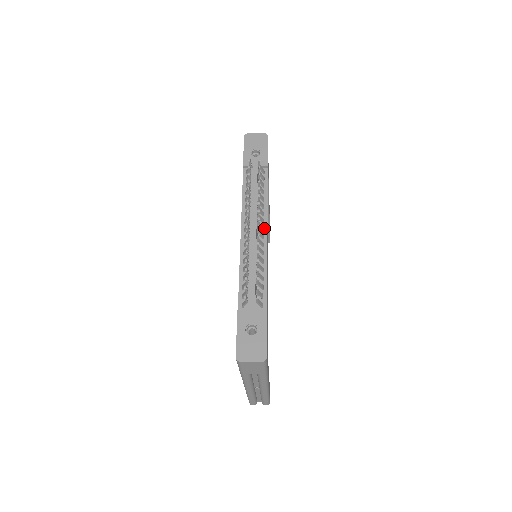
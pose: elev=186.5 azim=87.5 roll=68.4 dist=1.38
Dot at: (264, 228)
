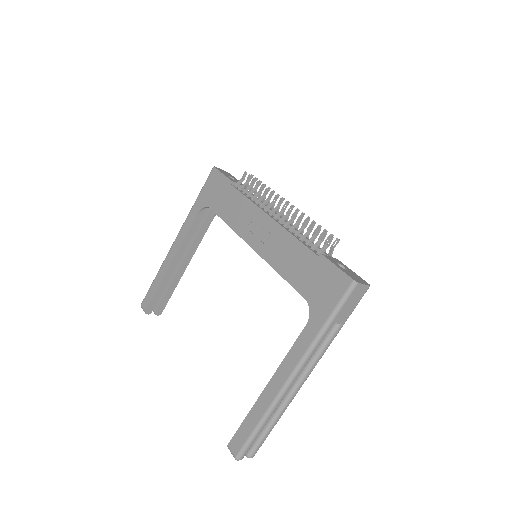
Dot at: occluded
